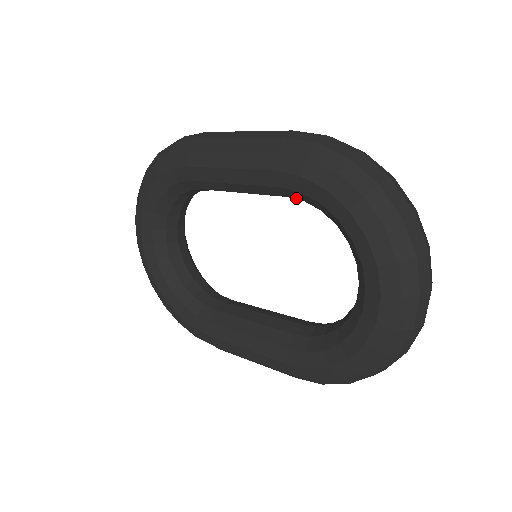
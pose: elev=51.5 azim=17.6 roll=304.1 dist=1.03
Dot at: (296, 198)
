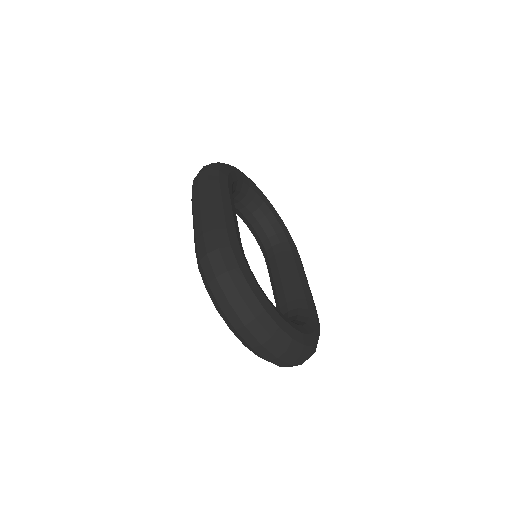
Dot at: occluded
